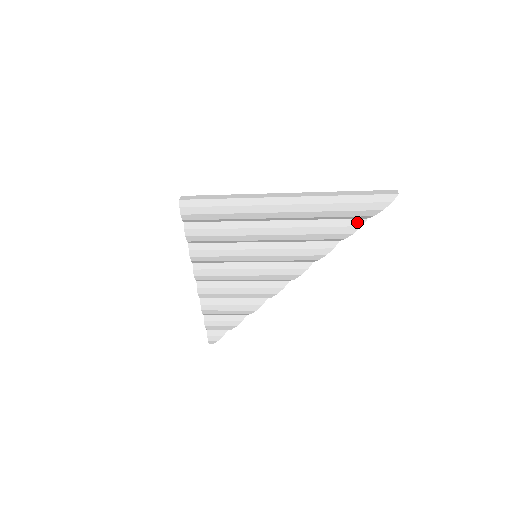
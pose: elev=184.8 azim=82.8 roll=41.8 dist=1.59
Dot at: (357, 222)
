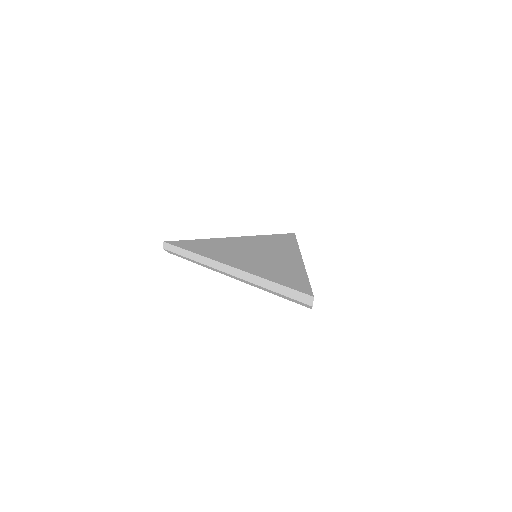
Dot at: occluded
